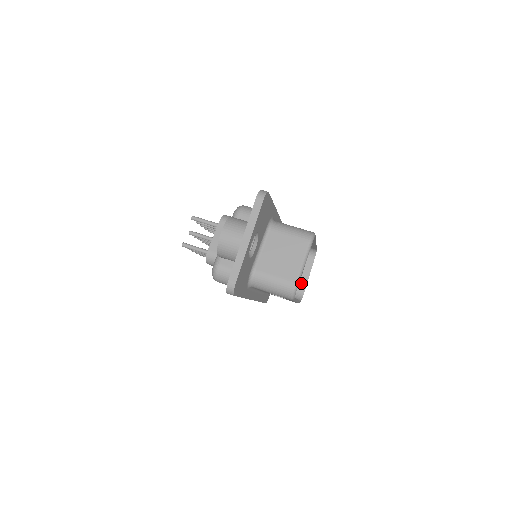
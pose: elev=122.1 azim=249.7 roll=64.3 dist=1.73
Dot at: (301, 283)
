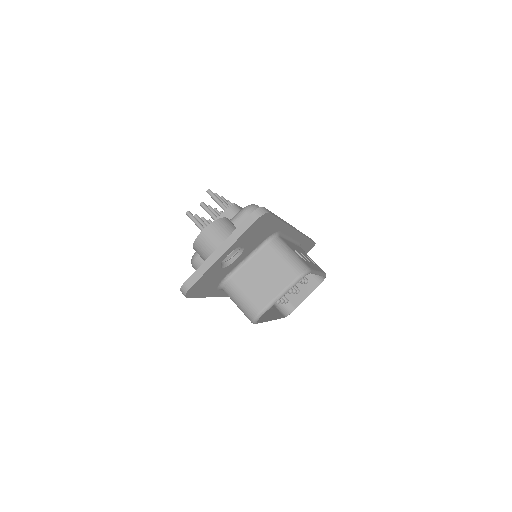
Dot at: (296, 299)
